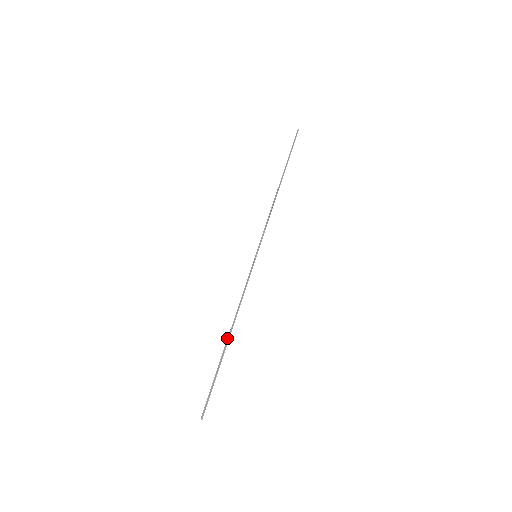
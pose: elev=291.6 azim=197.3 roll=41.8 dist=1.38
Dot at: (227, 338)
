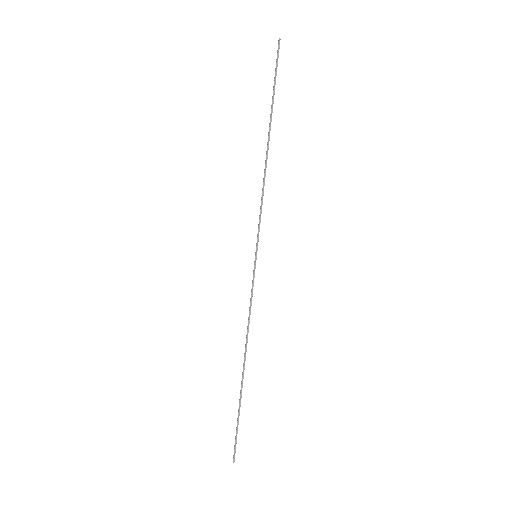
Dot at: (243, 369)
